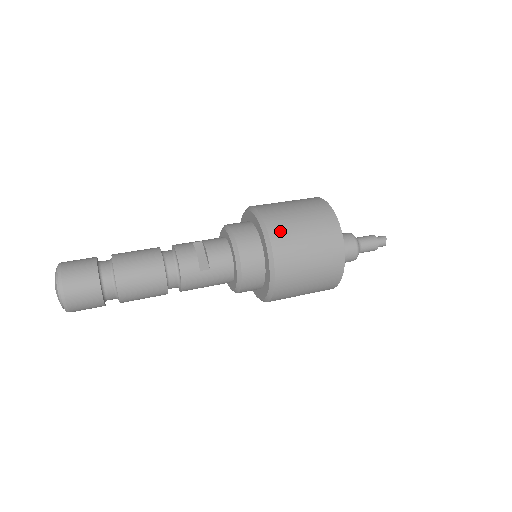
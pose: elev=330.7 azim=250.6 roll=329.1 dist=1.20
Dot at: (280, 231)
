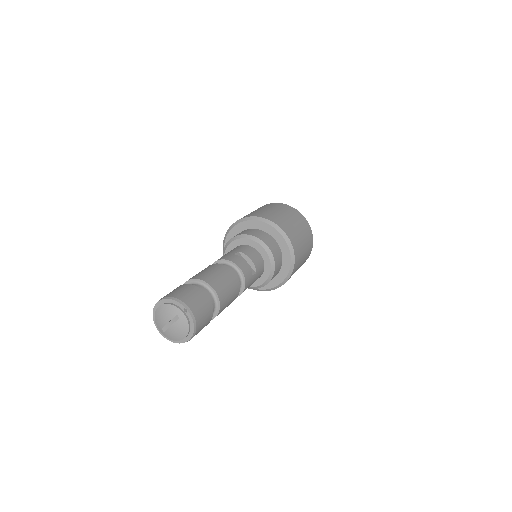
Dot at: (291, 233)
